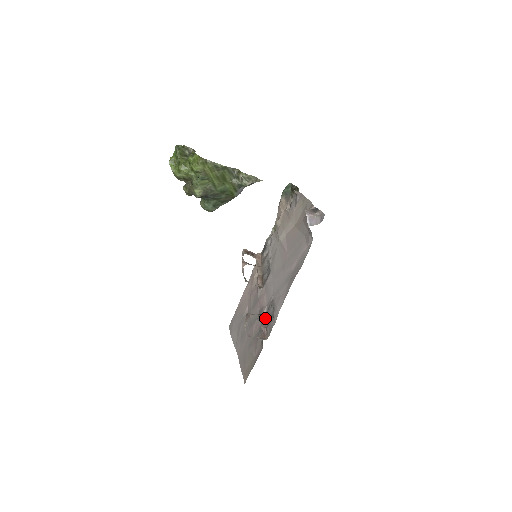
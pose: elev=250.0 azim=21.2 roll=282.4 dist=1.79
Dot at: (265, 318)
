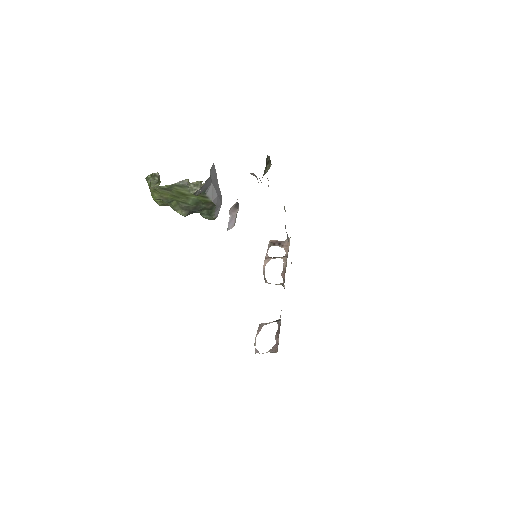
Dot at: (280, 325)
